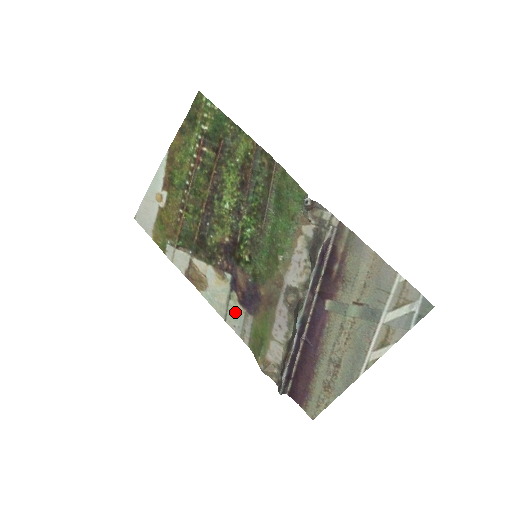
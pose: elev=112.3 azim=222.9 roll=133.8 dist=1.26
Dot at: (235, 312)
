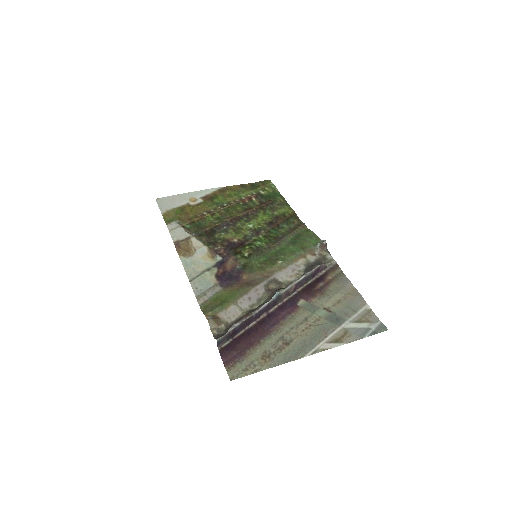
Dot at: (206, 280)
